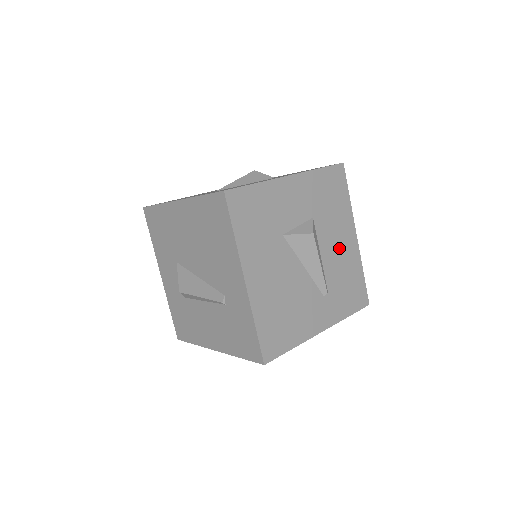
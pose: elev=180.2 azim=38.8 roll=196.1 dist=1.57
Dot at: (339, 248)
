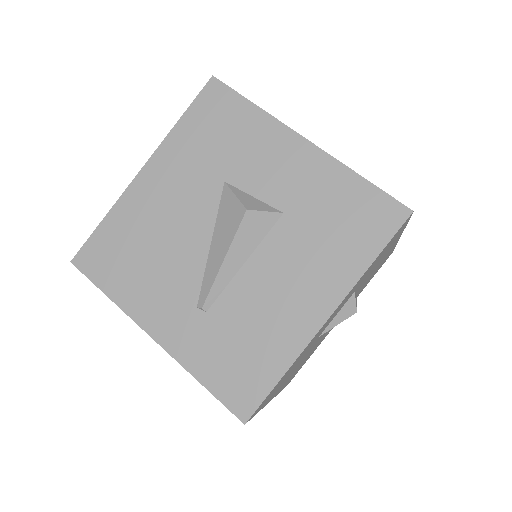
Dot at: (281, 293)
